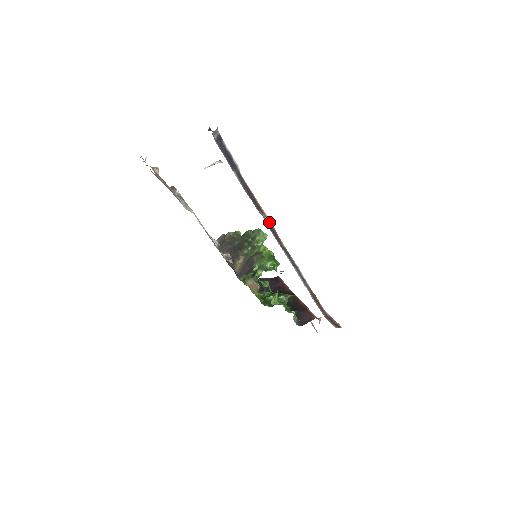
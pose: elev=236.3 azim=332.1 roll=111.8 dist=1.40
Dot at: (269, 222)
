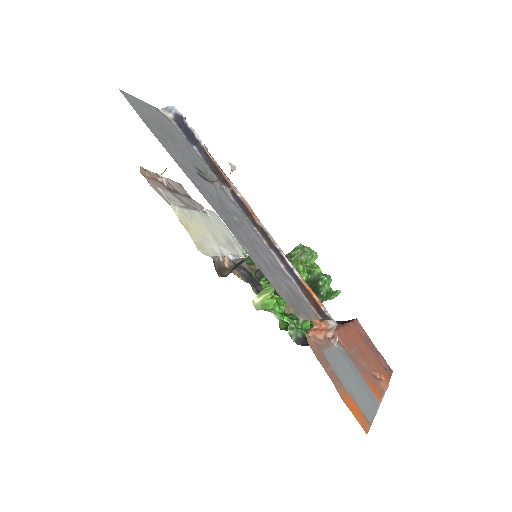
Dot at: (212, 183)
